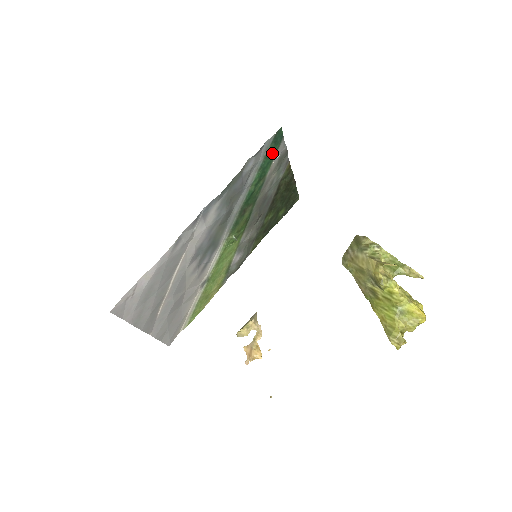
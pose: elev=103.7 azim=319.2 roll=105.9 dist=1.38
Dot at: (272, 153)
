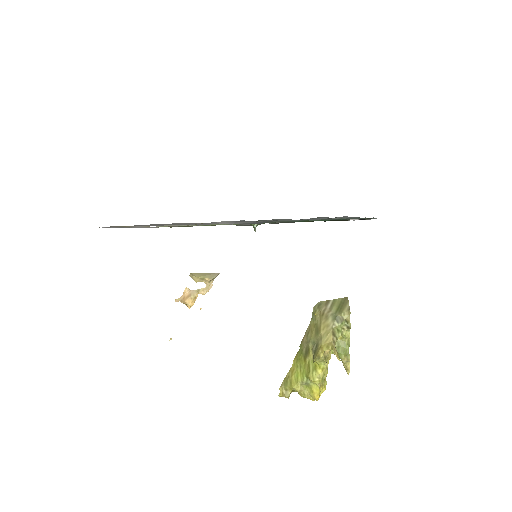
Dot at: occluded
